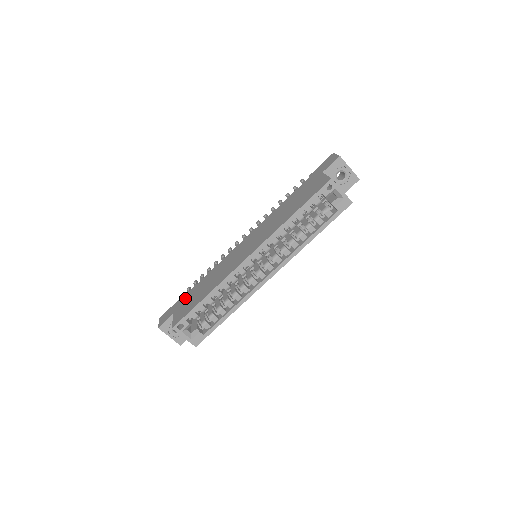
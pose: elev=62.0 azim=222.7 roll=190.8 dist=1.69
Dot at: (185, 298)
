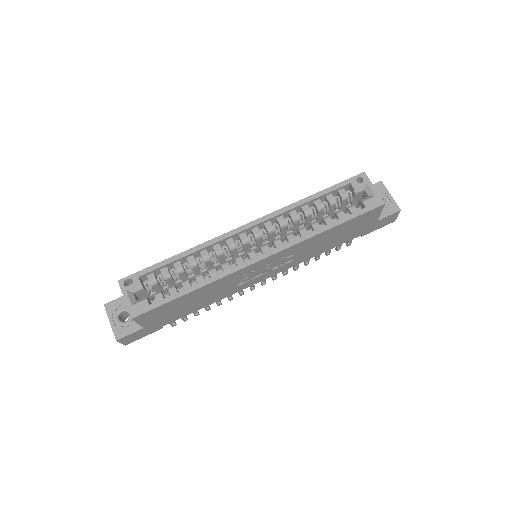
Dot at: occluded
